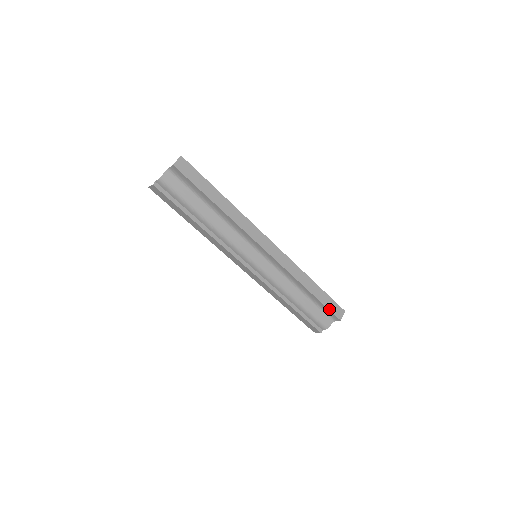
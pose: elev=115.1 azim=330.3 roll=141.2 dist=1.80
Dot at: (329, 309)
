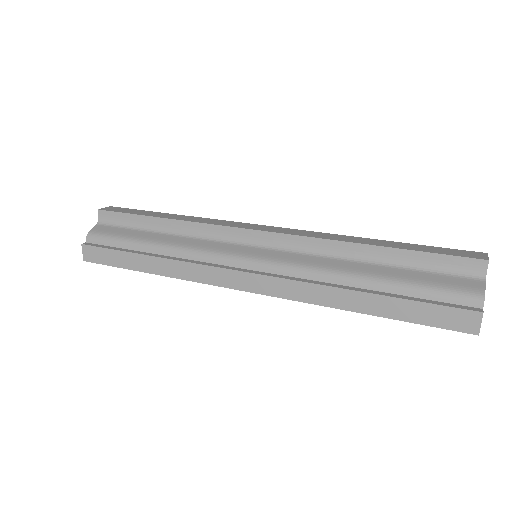
Dot at: (442, 254)
